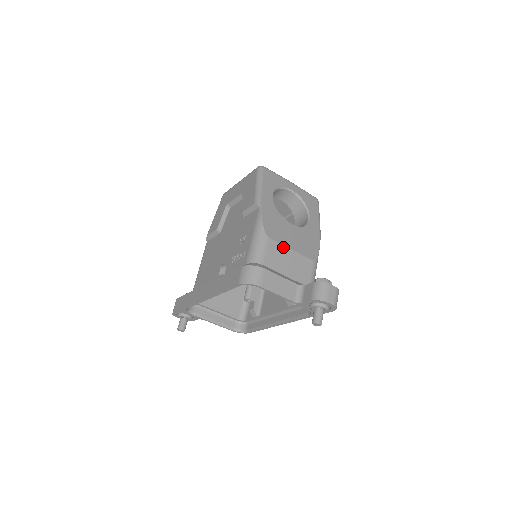
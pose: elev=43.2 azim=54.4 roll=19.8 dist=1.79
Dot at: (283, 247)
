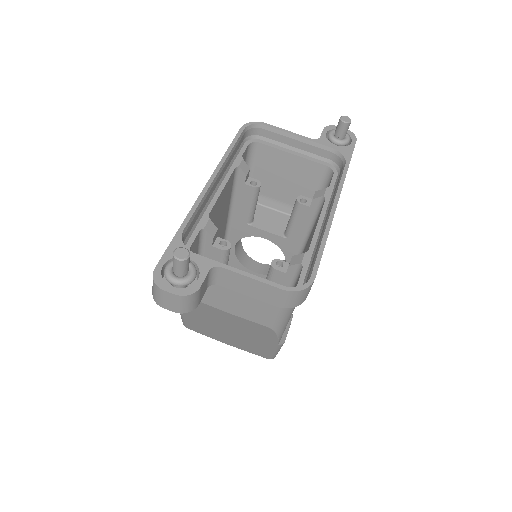
Dot at: occluded
